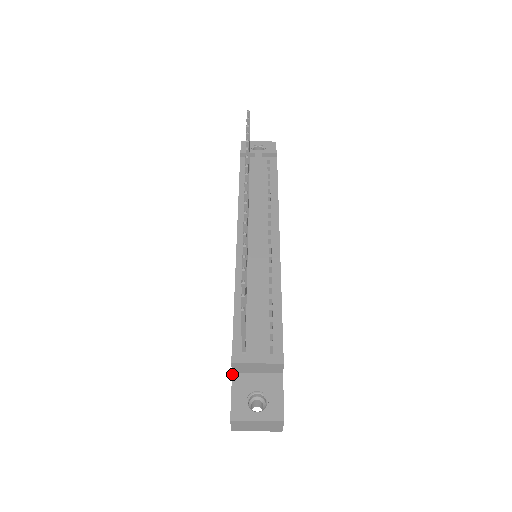
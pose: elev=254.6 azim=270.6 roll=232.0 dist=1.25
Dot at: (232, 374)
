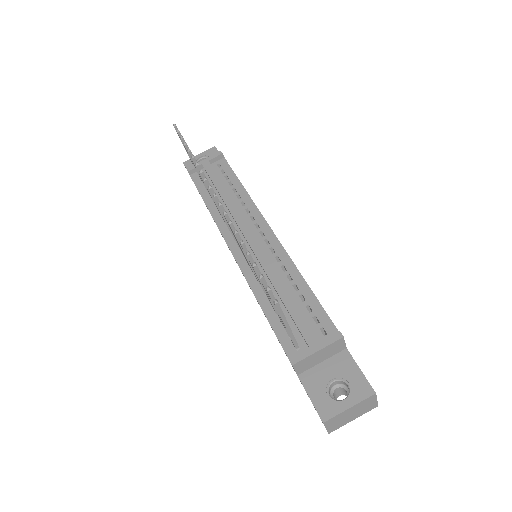
Dot at: (298, 377)
